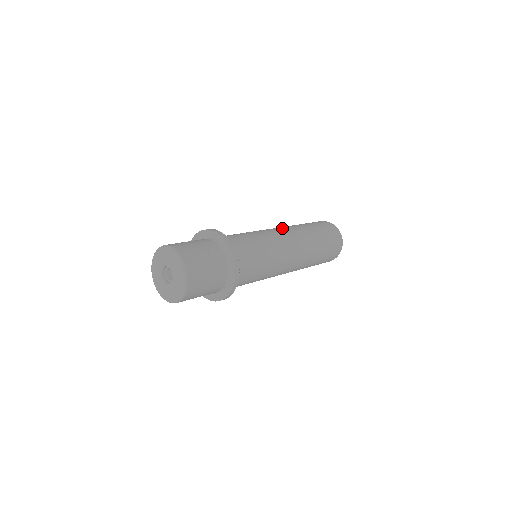
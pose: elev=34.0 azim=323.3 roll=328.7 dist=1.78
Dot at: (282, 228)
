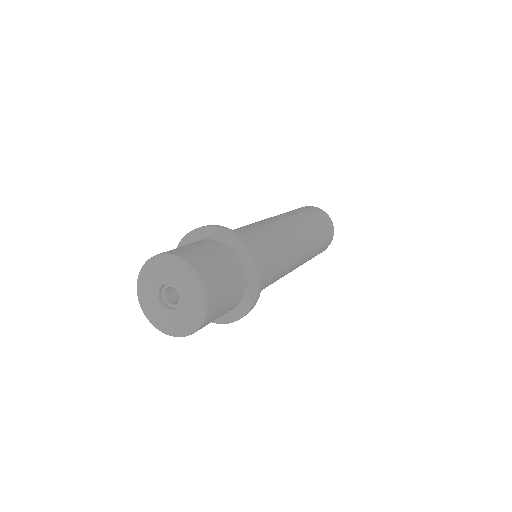
Dot at: occluded
